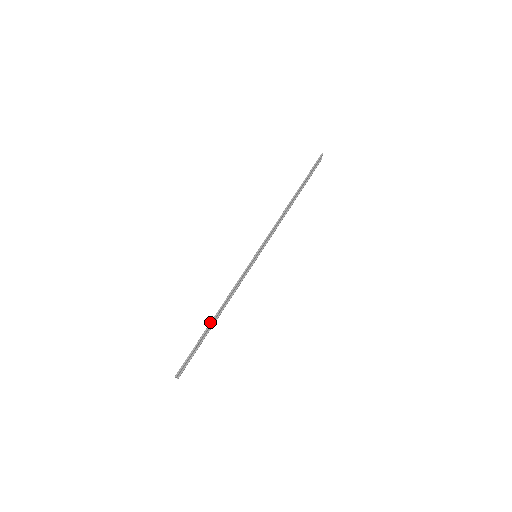
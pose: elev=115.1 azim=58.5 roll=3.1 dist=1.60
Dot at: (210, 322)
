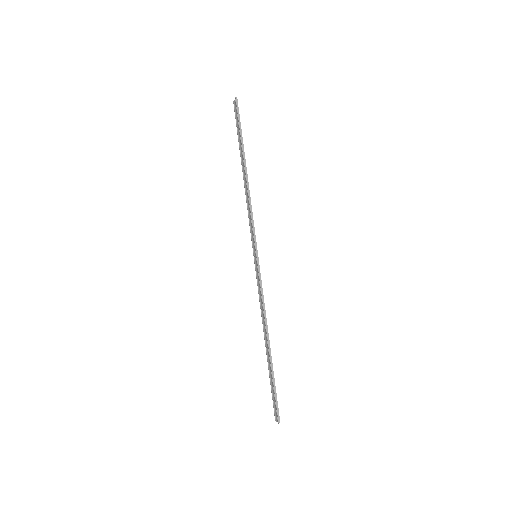
Dot at: (269, 352)
